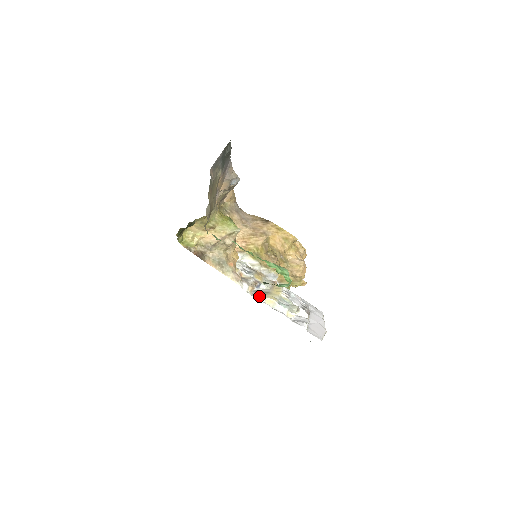
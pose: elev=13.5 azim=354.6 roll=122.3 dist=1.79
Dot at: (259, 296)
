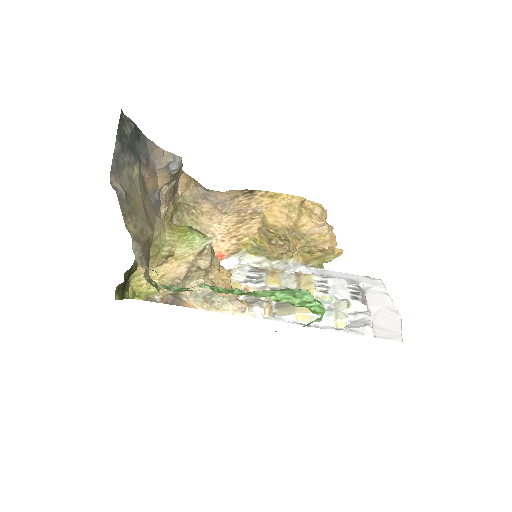
Dot at: (284, 315)
